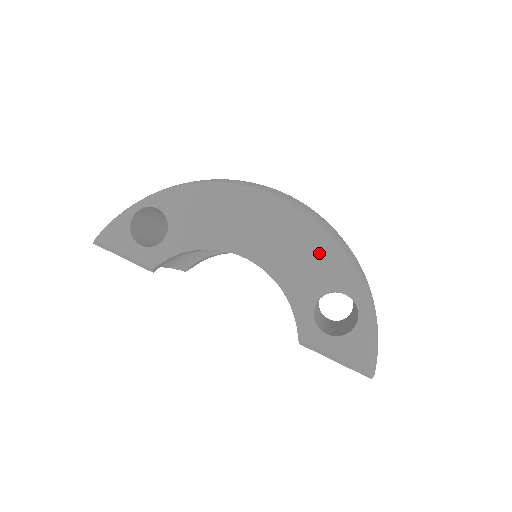
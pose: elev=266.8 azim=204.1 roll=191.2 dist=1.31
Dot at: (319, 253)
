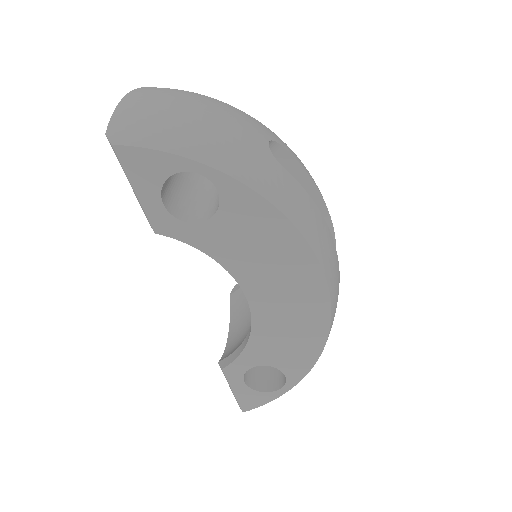
Dot at: (304, 347)
